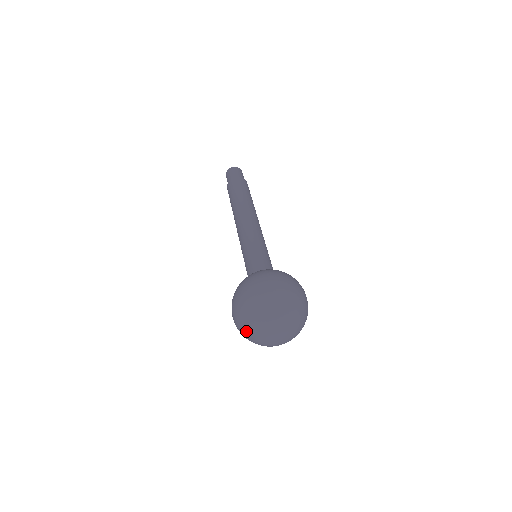
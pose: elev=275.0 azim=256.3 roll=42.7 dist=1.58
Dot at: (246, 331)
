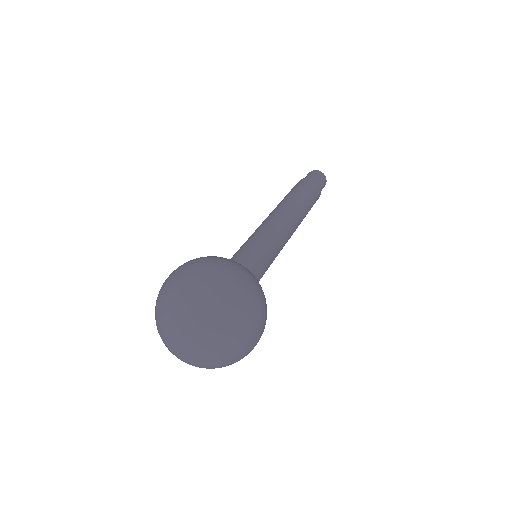
Dot at: (156, 319)
